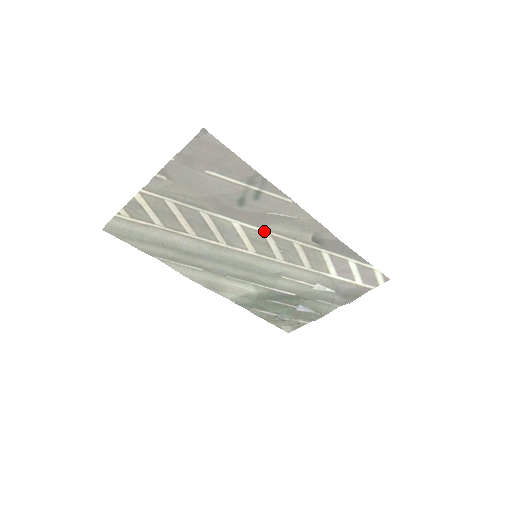
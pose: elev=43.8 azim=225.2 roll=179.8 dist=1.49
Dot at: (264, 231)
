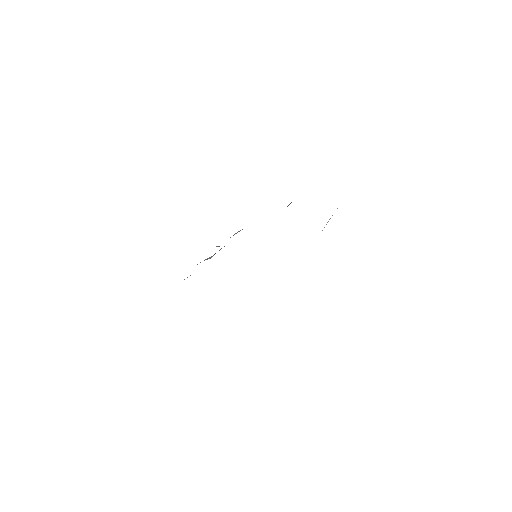
Dot at: occluded
